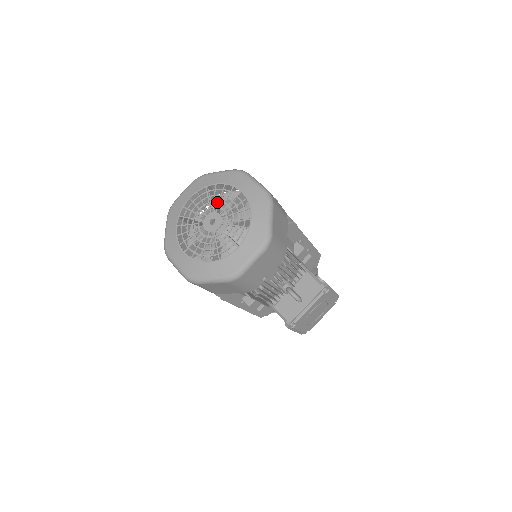
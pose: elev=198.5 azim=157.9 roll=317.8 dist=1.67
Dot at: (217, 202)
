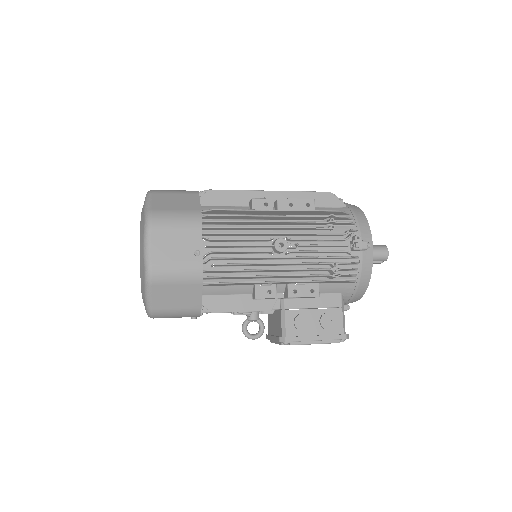
Dot at: occluded
